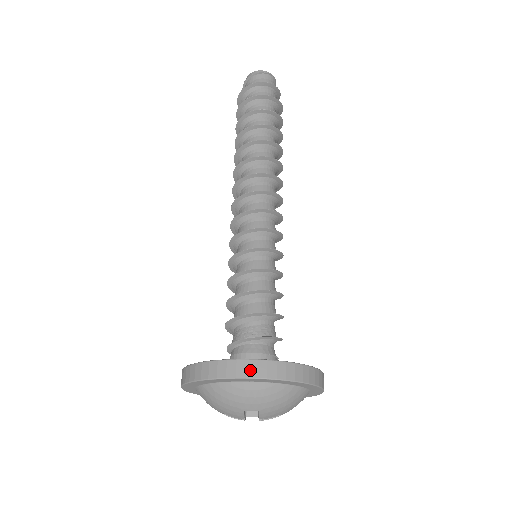
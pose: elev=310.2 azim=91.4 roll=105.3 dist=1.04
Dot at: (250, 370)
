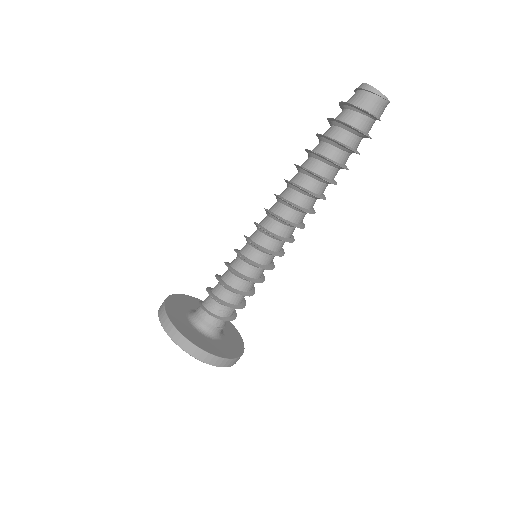
Dot at: (180, 342)
